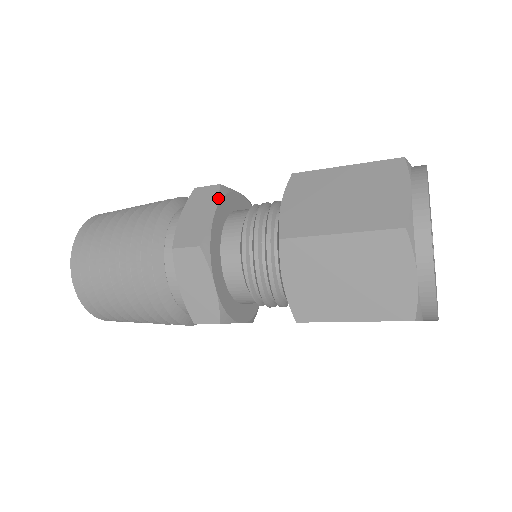
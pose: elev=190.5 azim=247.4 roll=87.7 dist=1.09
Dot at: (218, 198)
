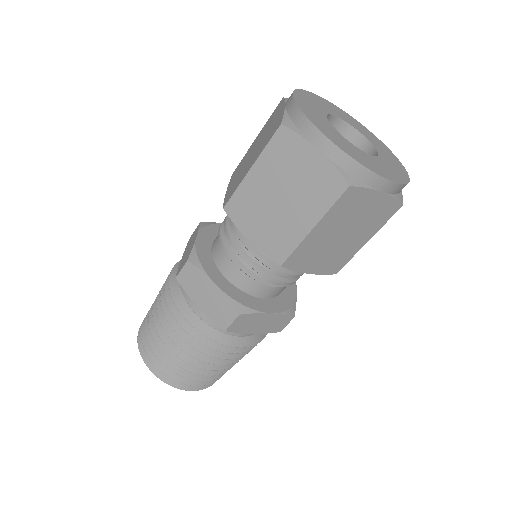
Dot at: (199, 229)
